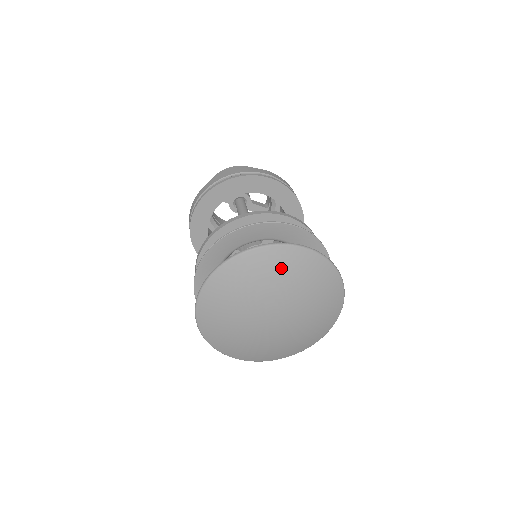
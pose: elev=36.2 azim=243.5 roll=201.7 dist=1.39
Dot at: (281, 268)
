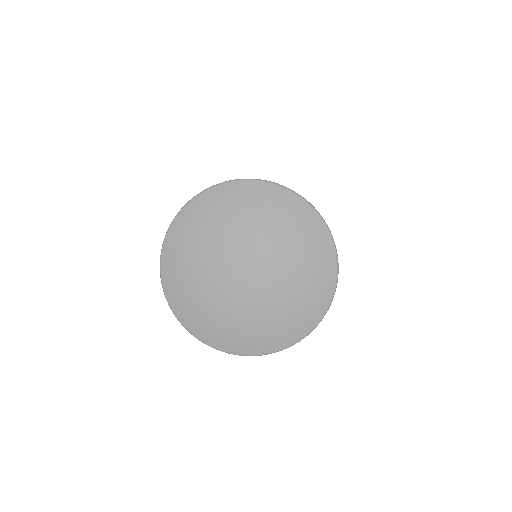
Dot at: (305, 238)
